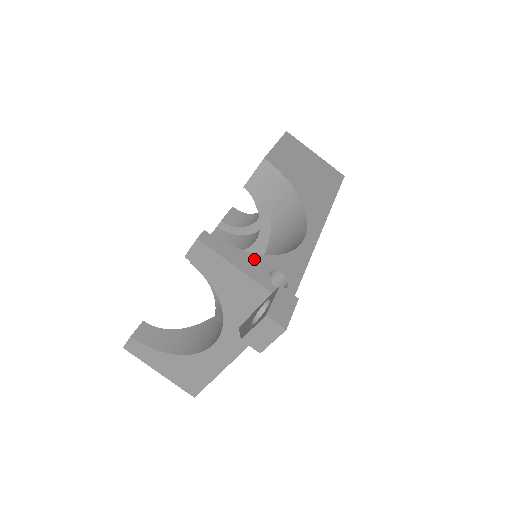
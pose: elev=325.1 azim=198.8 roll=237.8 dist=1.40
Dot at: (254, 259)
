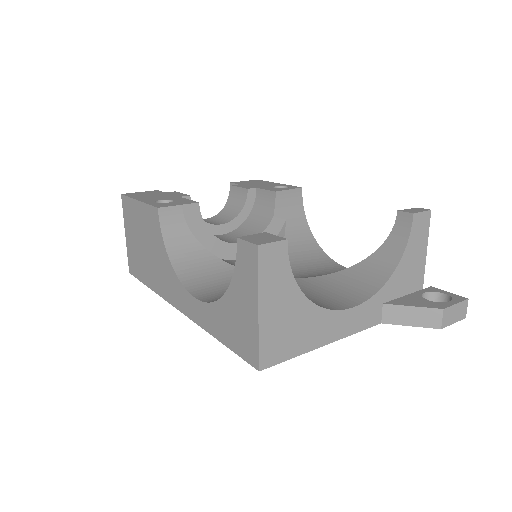
Dot at: occluded
